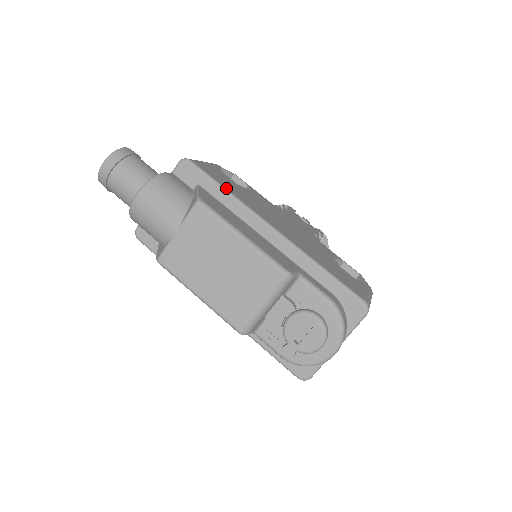
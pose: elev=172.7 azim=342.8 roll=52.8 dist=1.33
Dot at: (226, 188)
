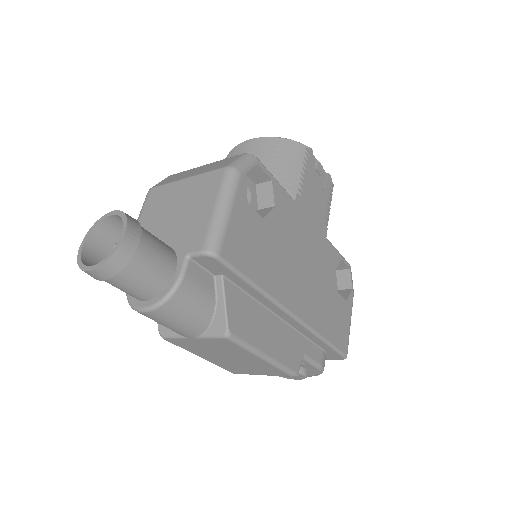
Dot at: (257, 283)
